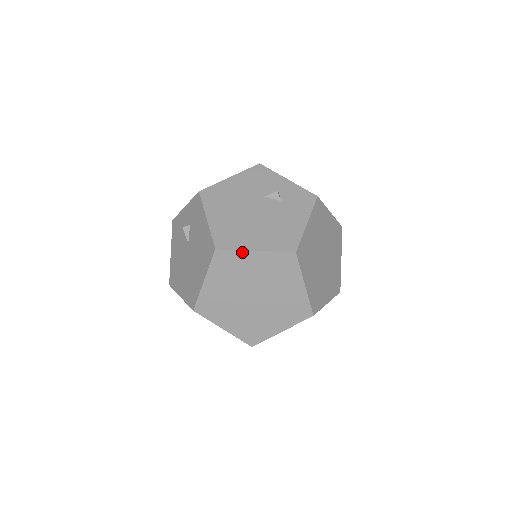
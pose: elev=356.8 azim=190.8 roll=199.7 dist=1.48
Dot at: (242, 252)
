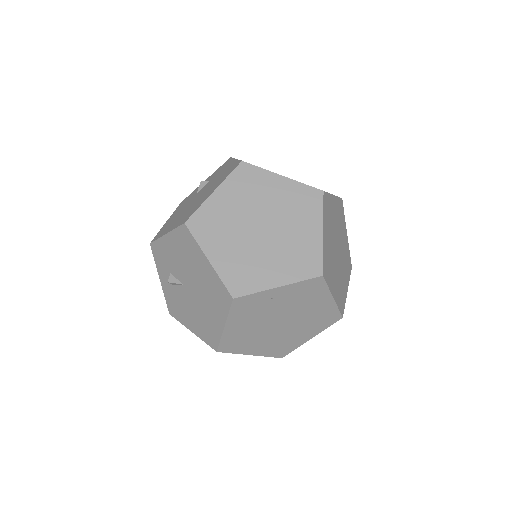
Dot at: (206, 203)
